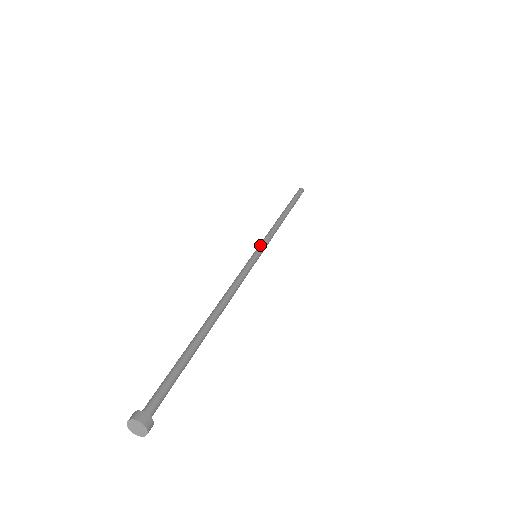
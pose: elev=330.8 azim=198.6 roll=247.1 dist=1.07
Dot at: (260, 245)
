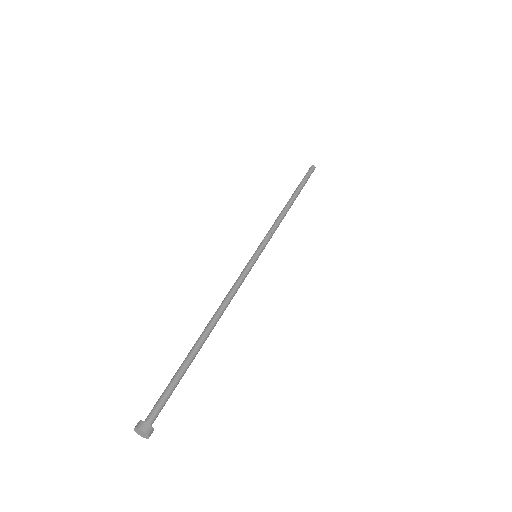
Dot at: (261, 244)
